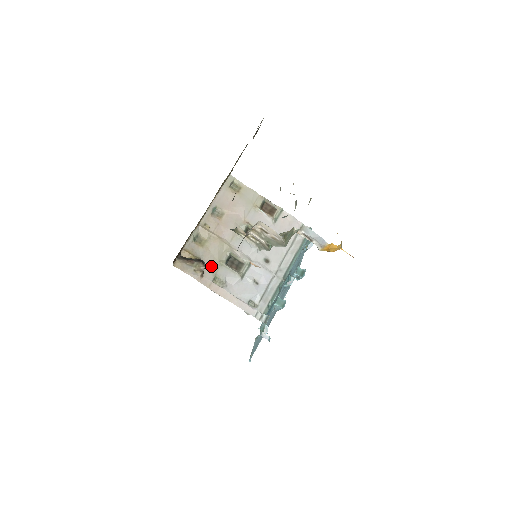
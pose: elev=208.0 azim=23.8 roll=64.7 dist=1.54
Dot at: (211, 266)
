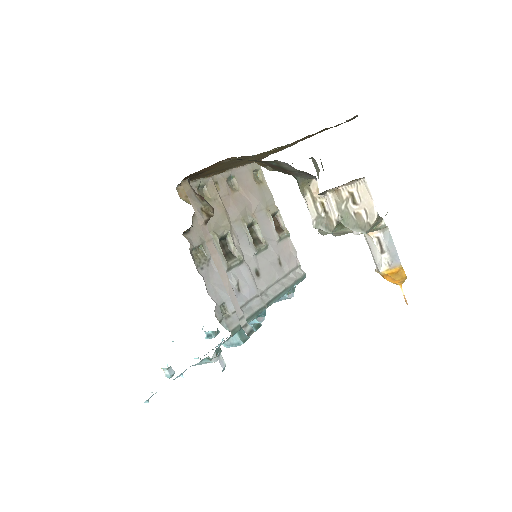
Dot at: occluded
